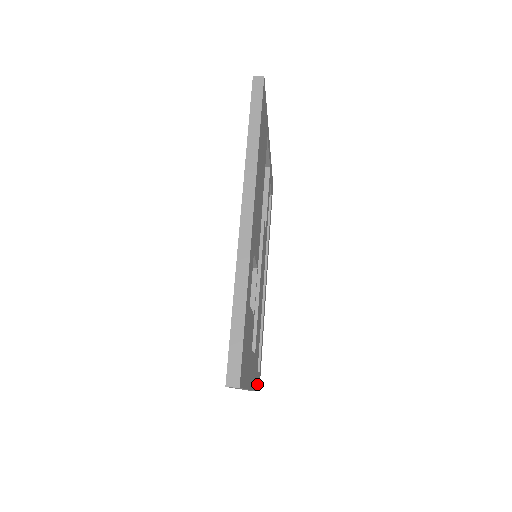
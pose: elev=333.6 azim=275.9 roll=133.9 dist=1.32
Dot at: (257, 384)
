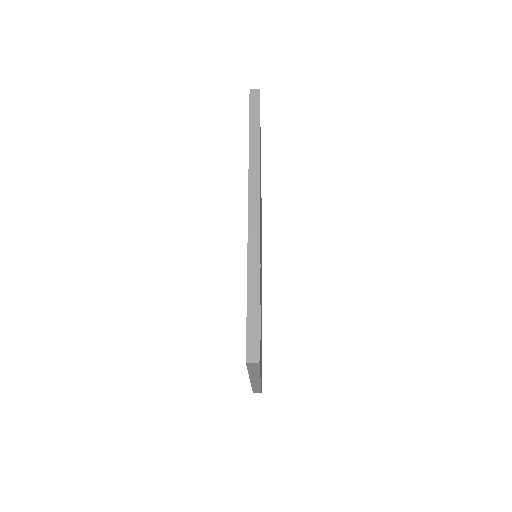
Dot at: occluded
